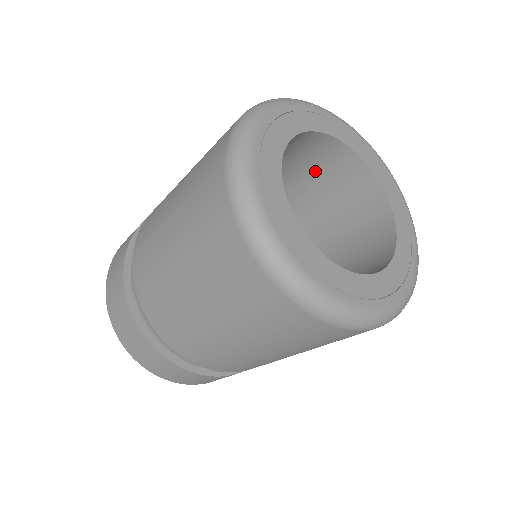
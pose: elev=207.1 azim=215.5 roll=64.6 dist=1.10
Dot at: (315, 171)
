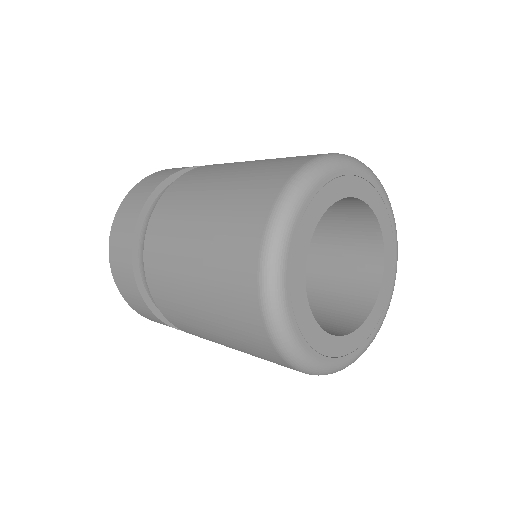
Dot at: (344, 228)
